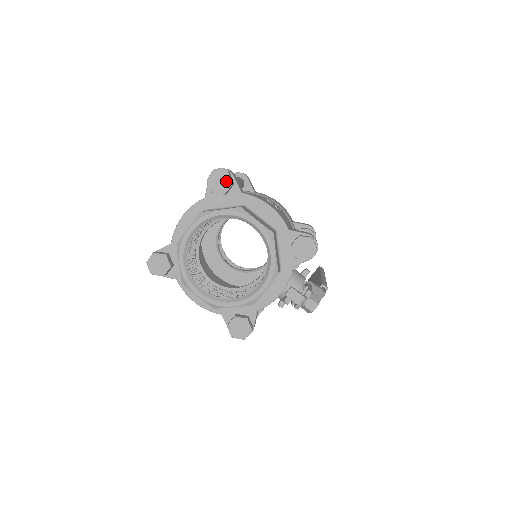
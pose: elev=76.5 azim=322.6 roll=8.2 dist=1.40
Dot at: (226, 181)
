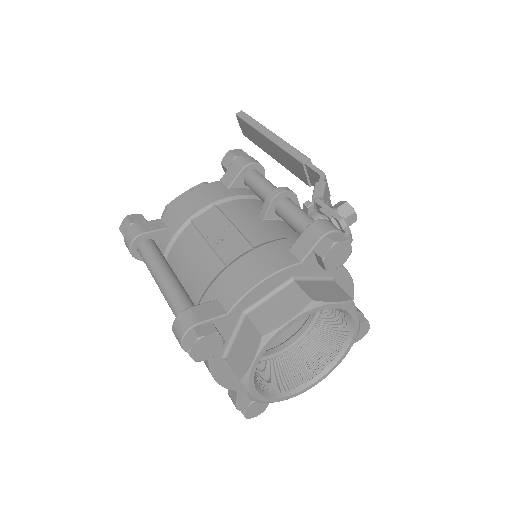
Dot at: (210, 340)
